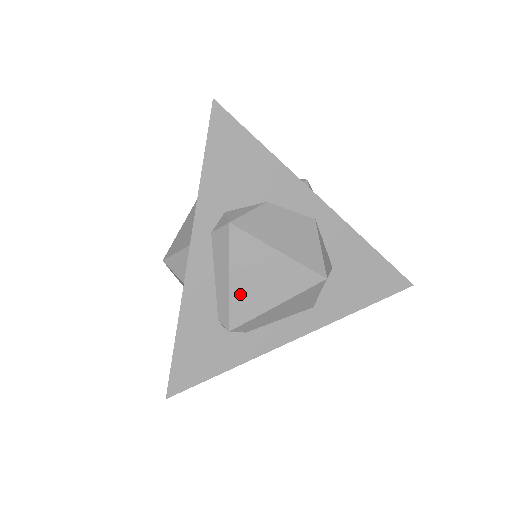
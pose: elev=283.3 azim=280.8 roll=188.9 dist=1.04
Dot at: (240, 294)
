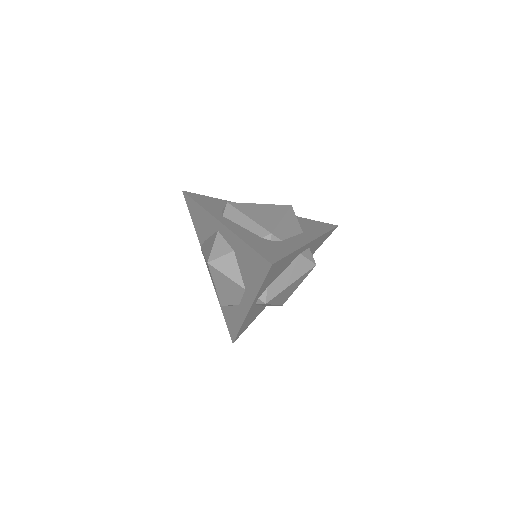
Dot at: (260, 220)
